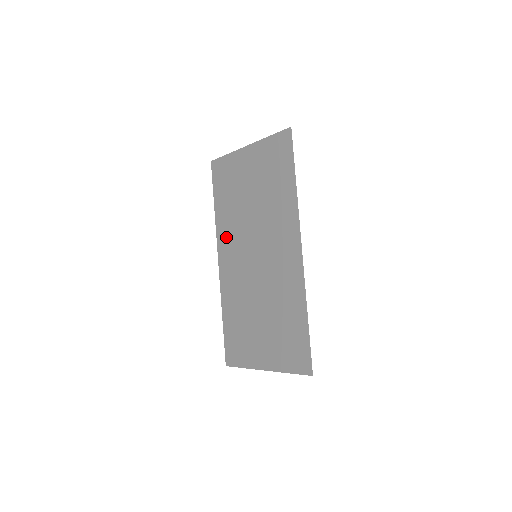
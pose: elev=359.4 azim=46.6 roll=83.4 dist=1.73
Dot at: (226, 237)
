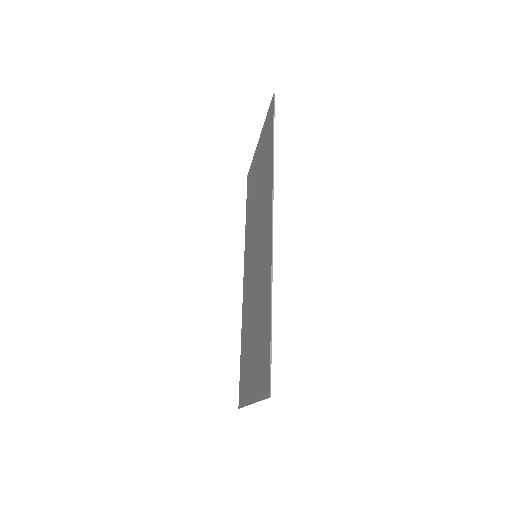
Dot at: (247, 248)
